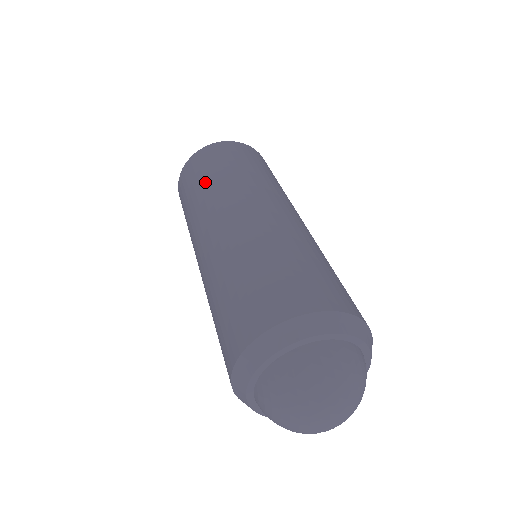
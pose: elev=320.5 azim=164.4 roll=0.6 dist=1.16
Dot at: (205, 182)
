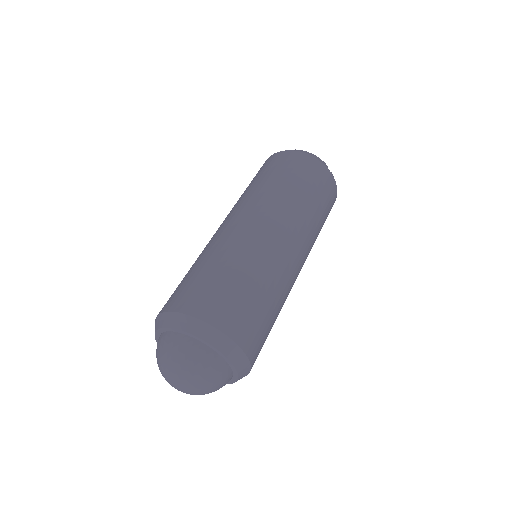
Dot at: occluded
